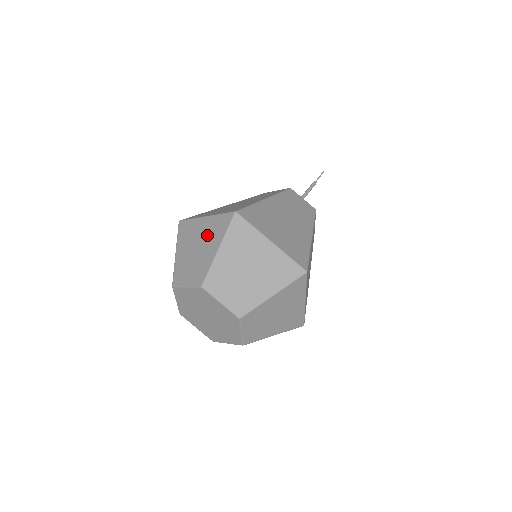
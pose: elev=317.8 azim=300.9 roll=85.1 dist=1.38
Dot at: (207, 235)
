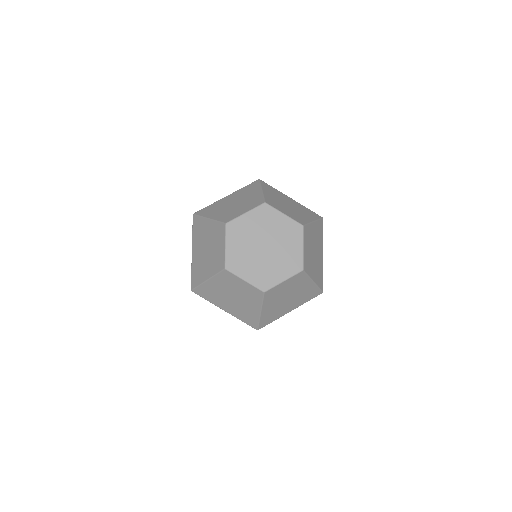
Dot at: (240, 195)
